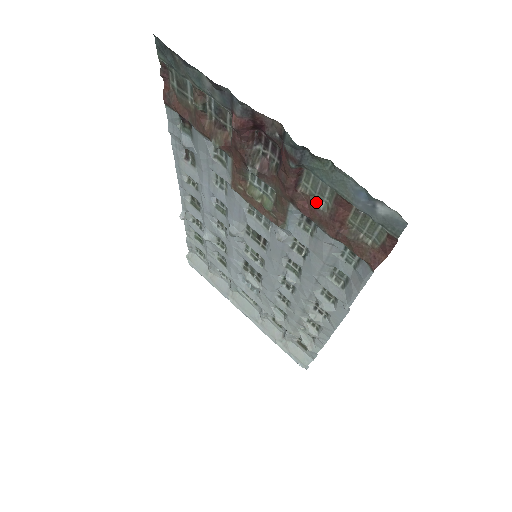
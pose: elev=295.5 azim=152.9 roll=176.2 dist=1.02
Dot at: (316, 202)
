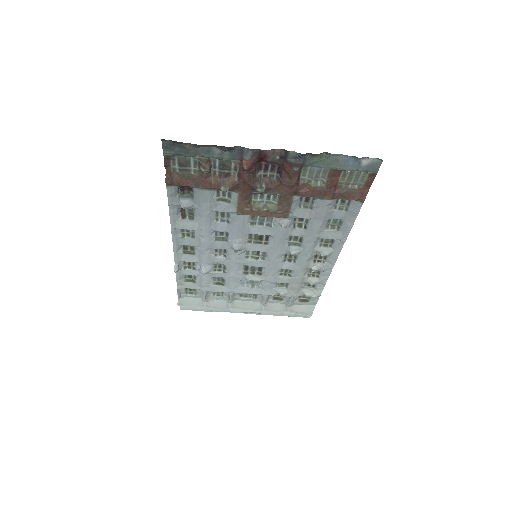
Dot at: (314, 184)
